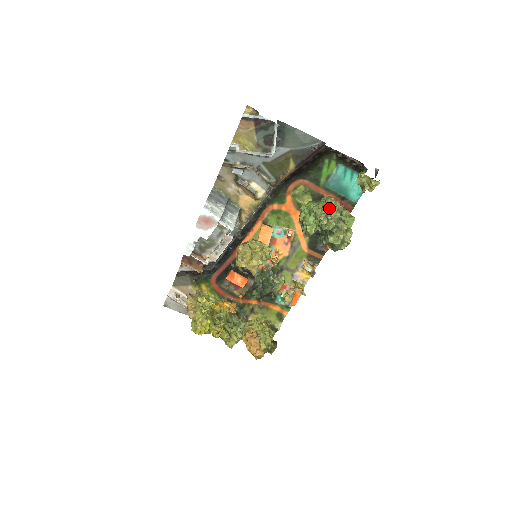
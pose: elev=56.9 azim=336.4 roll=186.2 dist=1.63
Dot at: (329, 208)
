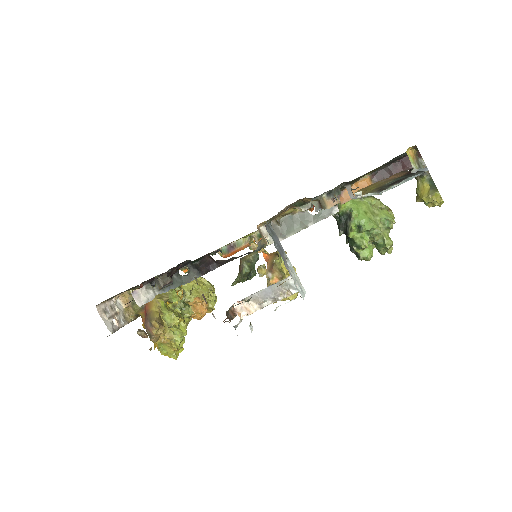
Dot at: occluded
